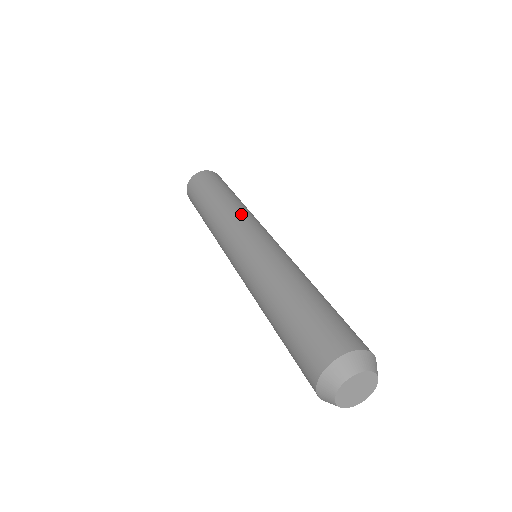
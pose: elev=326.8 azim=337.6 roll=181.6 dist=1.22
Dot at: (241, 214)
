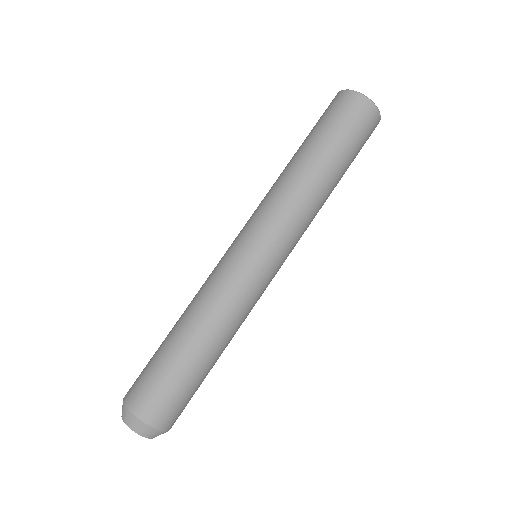
Dot at: (272, 202)
